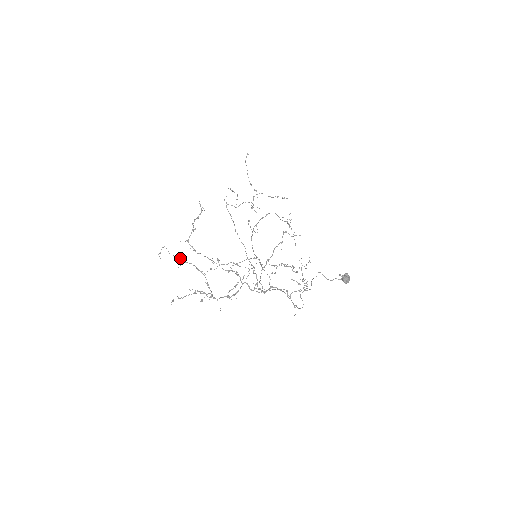
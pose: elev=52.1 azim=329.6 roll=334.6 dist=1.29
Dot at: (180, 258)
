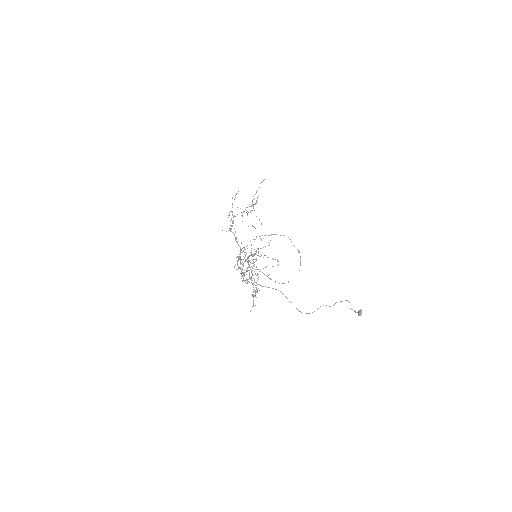
Dot at: occluded
